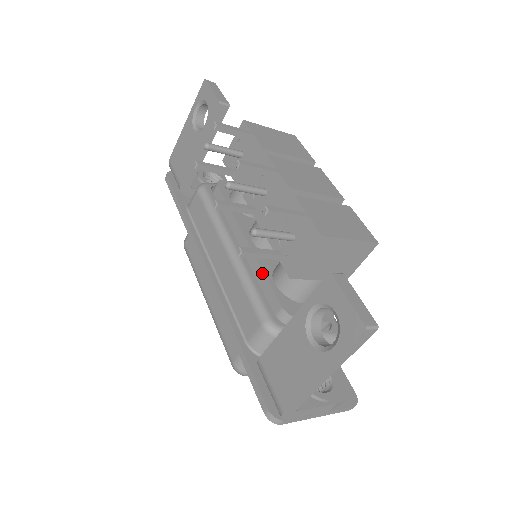
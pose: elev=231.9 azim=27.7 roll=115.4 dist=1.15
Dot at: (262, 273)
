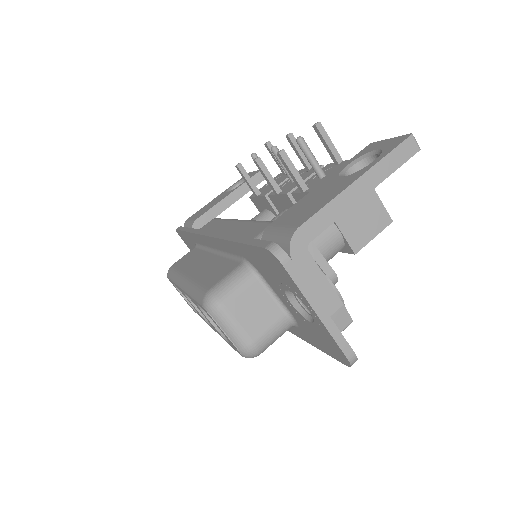
Dot at: occluded
